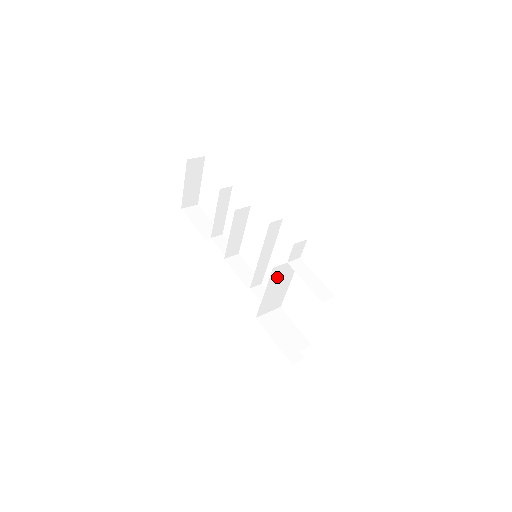
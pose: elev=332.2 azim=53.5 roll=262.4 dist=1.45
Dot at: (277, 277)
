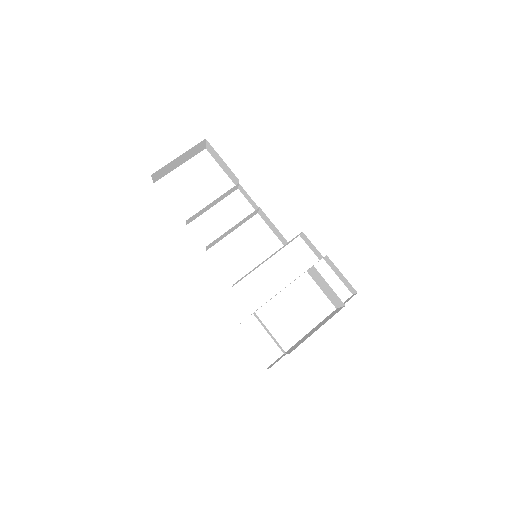
Dot at: occluded
